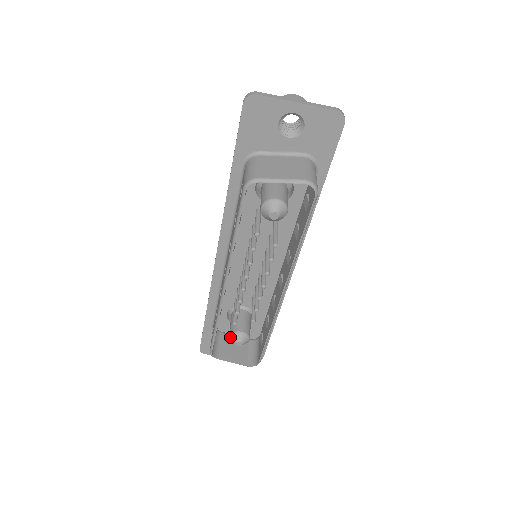
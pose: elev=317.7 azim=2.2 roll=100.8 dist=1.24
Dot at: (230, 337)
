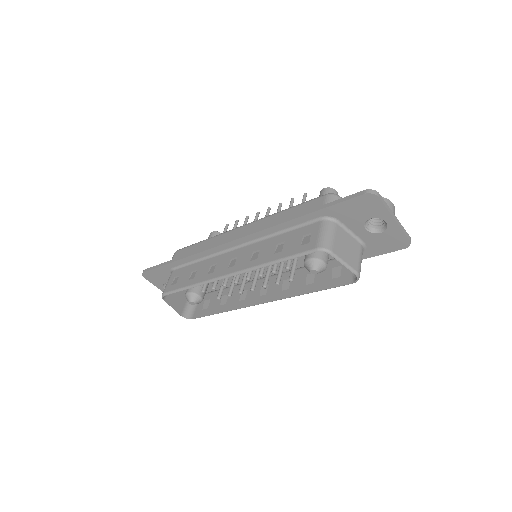
Dot at: (188, 294)
